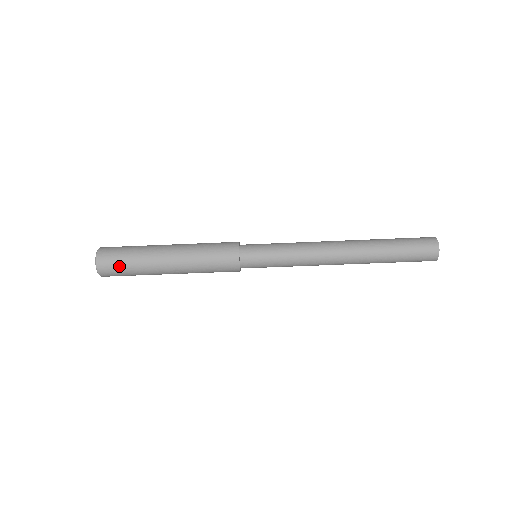
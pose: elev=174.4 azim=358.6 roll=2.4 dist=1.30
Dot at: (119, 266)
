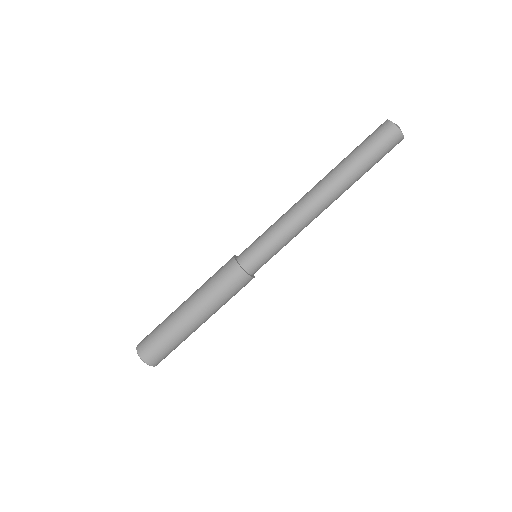
Dot at: (157, 345)
